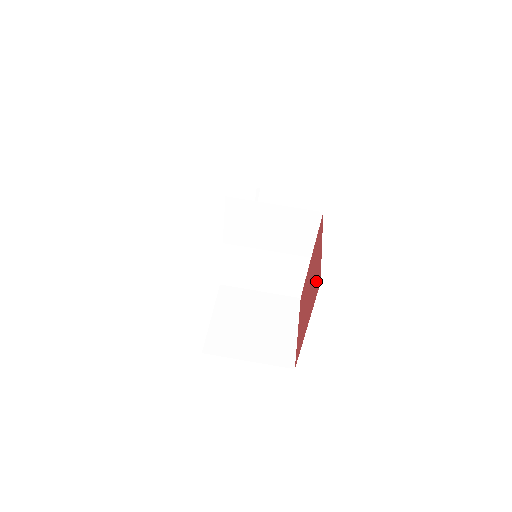
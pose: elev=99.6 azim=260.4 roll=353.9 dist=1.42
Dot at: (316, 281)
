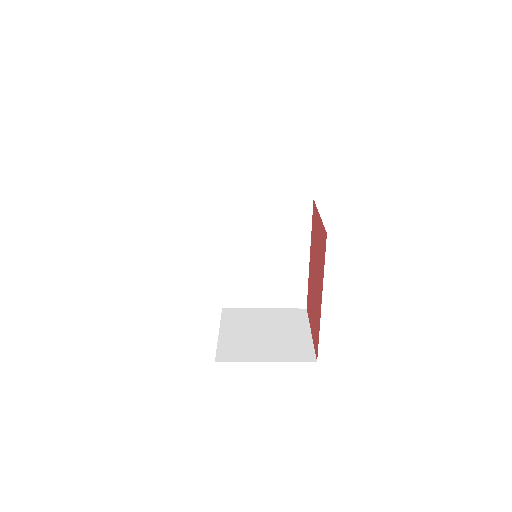
Dot at: (321, 246)
